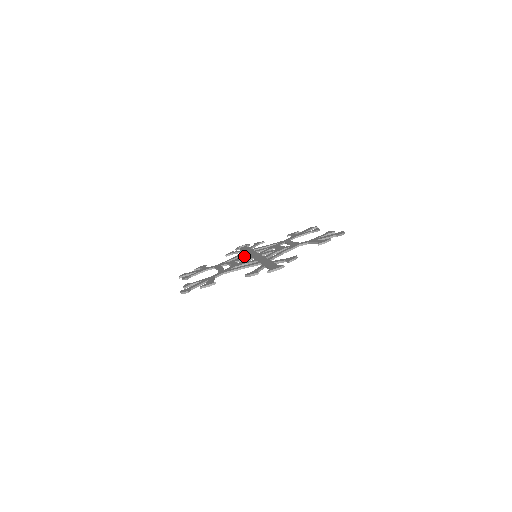
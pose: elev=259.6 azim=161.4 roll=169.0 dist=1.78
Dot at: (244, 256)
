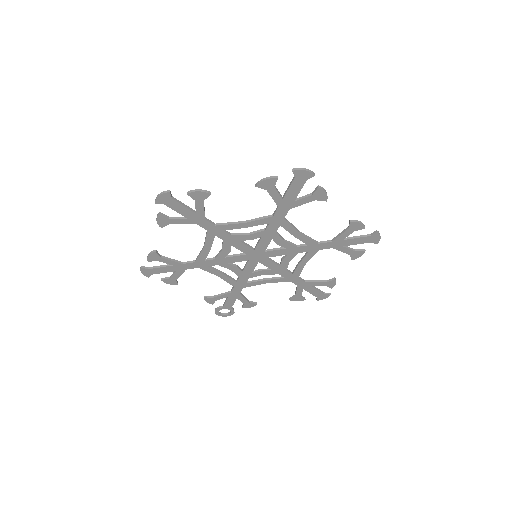
Dot at: (237, 265)
